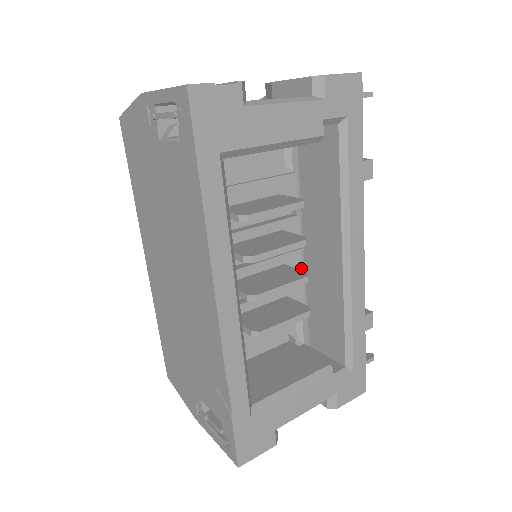
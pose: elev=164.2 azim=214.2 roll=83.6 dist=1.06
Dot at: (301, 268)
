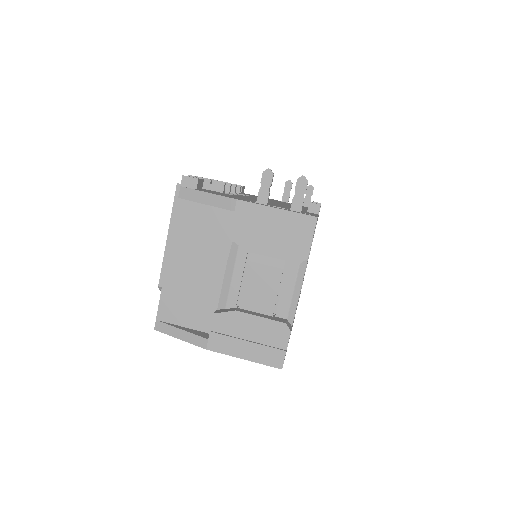
Dot at: occluded
